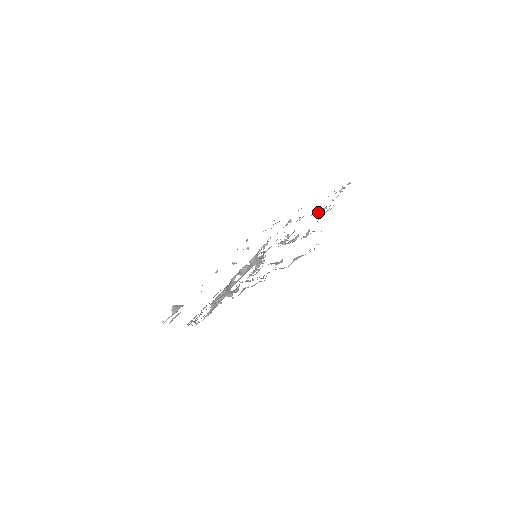
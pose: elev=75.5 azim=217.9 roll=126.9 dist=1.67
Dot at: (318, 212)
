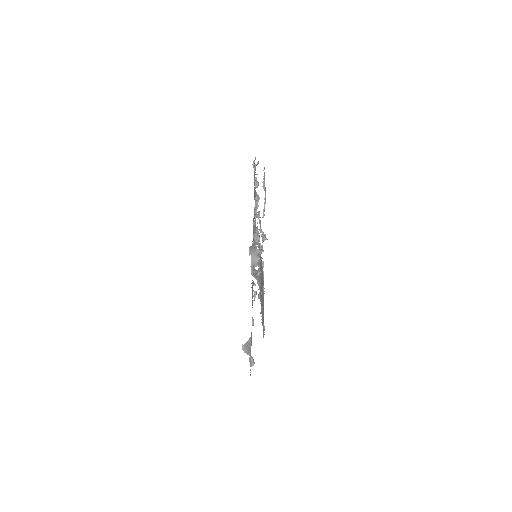
Dot at: (255, 185)
